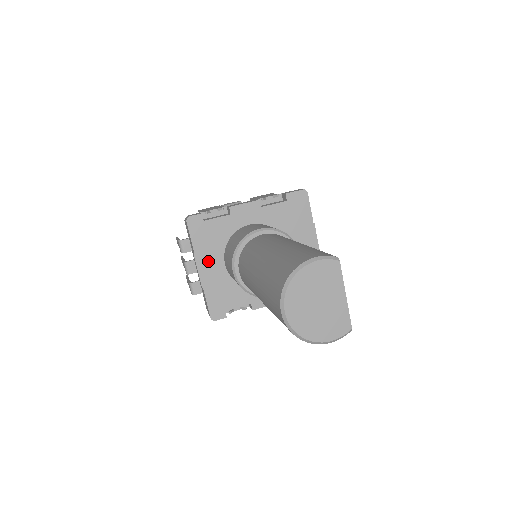
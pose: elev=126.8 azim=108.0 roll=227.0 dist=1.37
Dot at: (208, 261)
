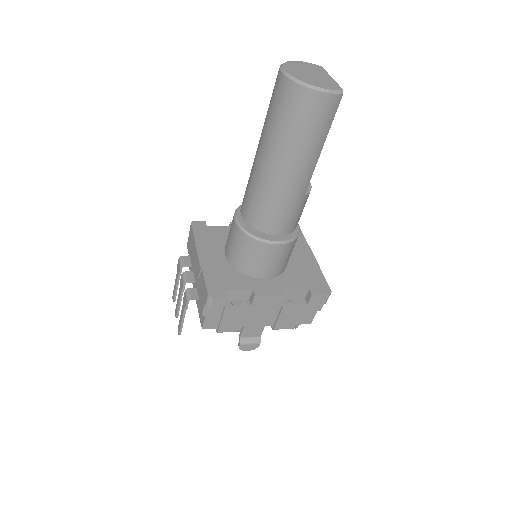
Dot at: (209, 251)
